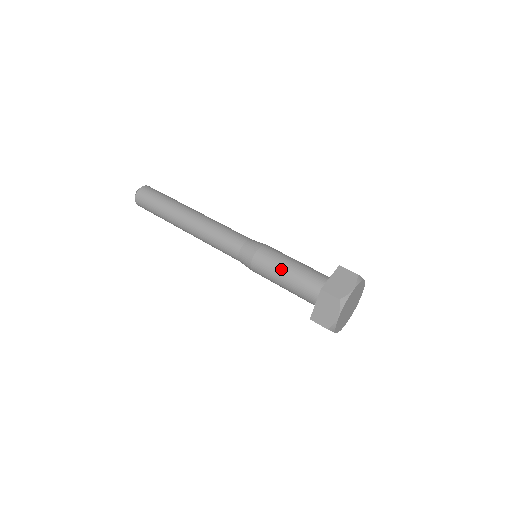
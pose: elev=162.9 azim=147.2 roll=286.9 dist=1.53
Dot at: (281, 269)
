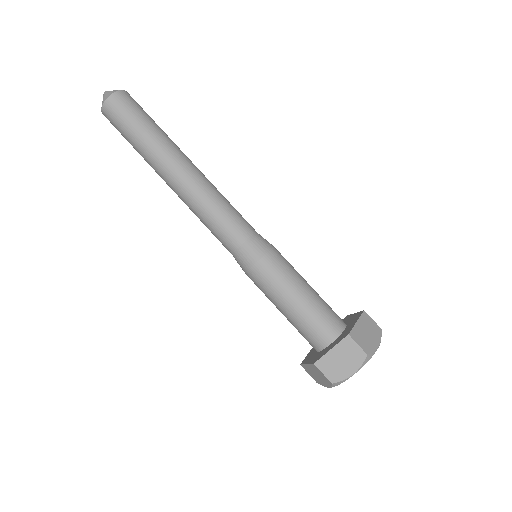
Dot at: (294, 287)
